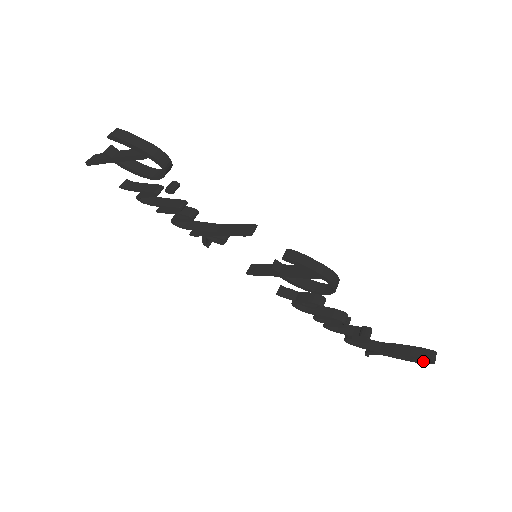
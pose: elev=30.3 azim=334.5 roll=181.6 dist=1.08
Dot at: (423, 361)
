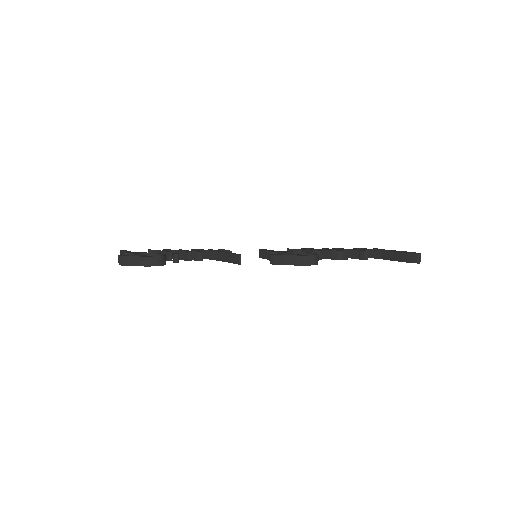
Dot at: (413, 261)
